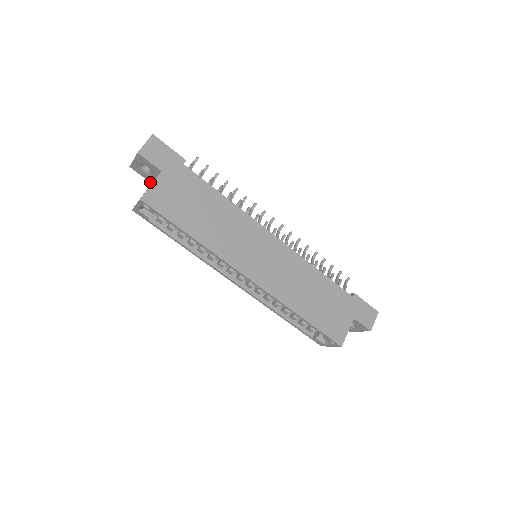
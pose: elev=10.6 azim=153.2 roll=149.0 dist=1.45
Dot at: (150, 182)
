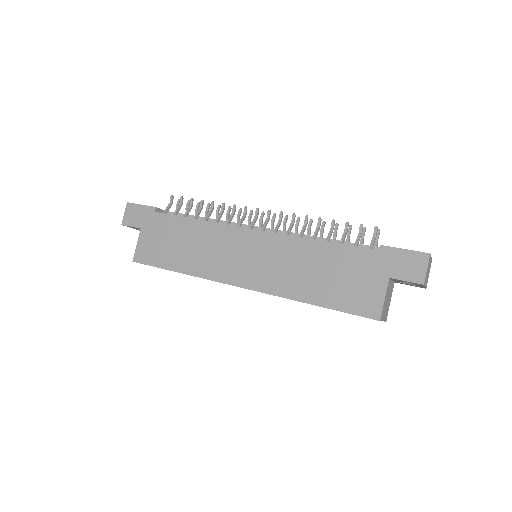
Dot at: occluded
